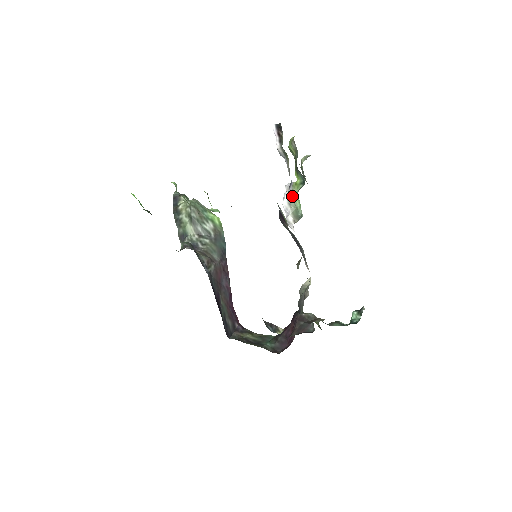
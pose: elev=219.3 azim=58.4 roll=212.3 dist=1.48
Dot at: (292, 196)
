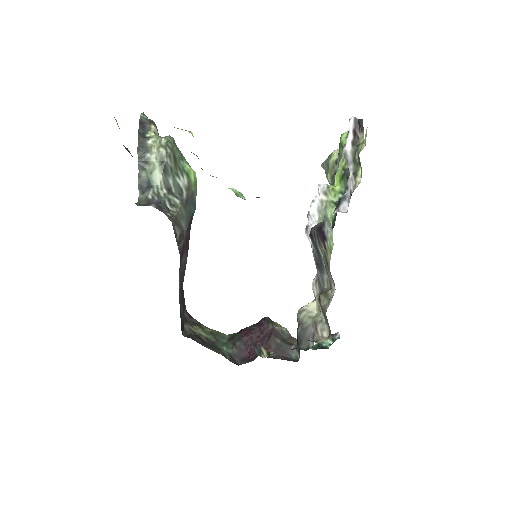
Dot at: (325, 203)
